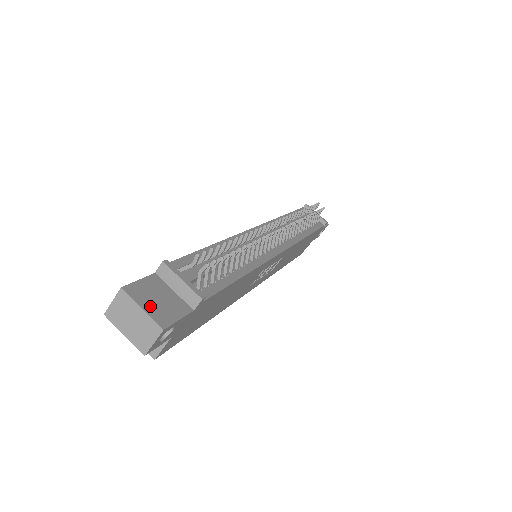
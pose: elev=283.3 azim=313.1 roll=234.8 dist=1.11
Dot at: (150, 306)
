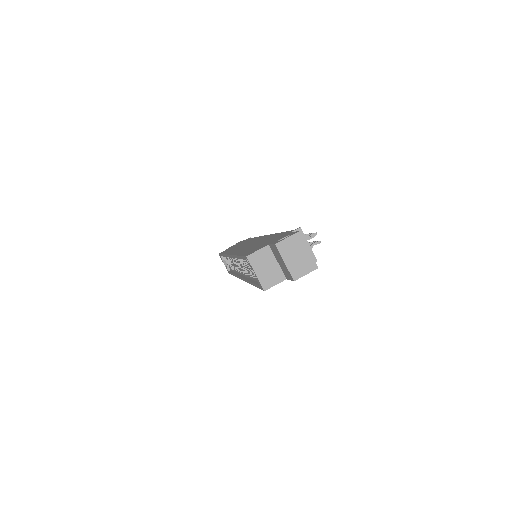
Dot at: (308, 251)
